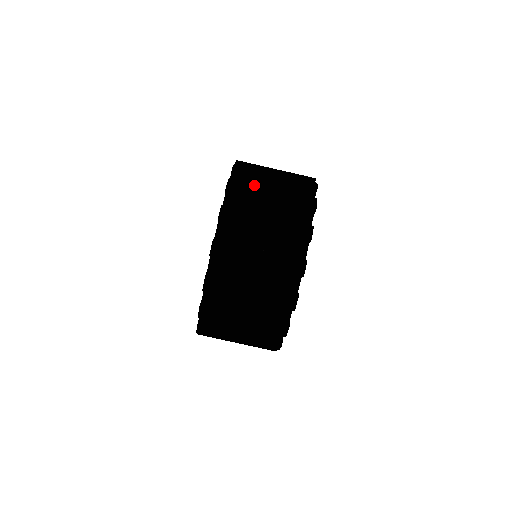
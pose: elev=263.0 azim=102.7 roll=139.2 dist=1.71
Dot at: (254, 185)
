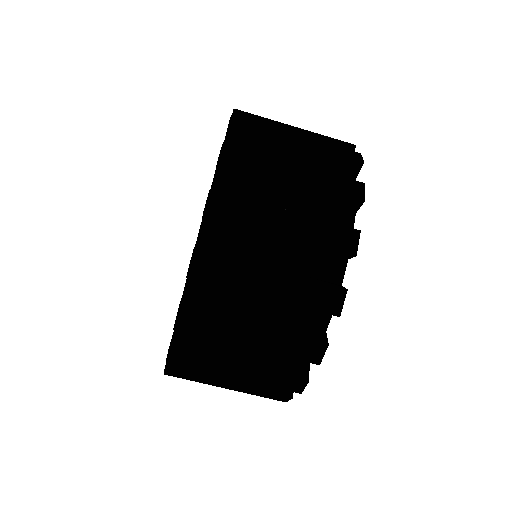
Dot at: (222, 321)
